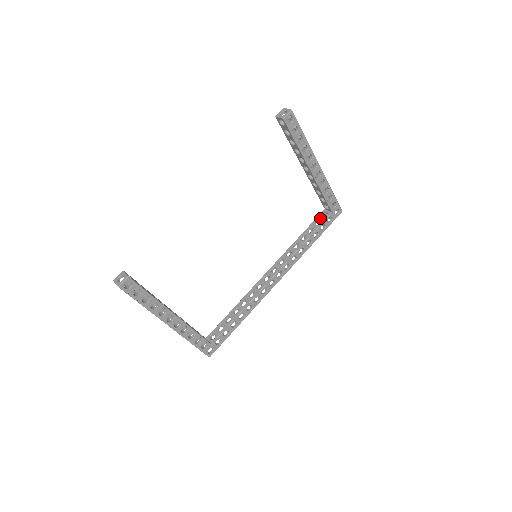
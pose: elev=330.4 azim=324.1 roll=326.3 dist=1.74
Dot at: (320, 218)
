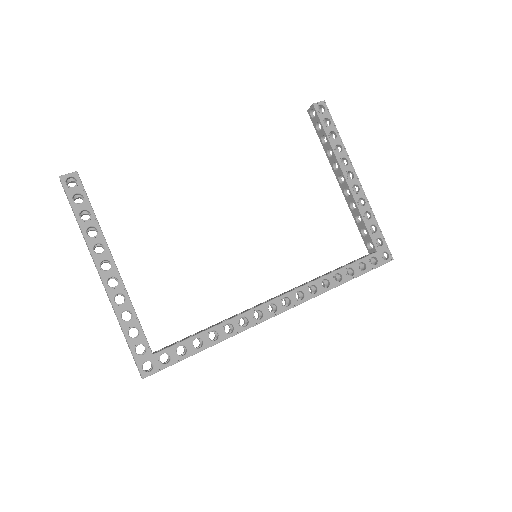
Dot at: (360, 258)
